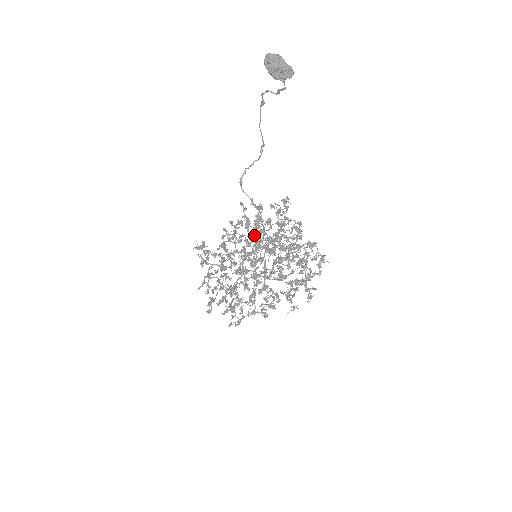
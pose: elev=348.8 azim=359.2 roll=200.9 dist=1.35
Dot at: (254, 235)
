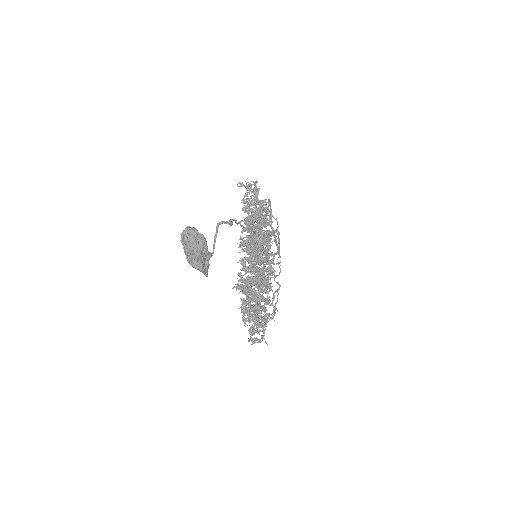
Dot at: occluded
